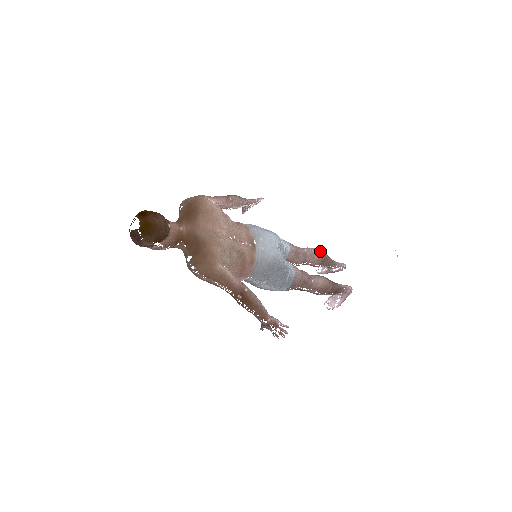
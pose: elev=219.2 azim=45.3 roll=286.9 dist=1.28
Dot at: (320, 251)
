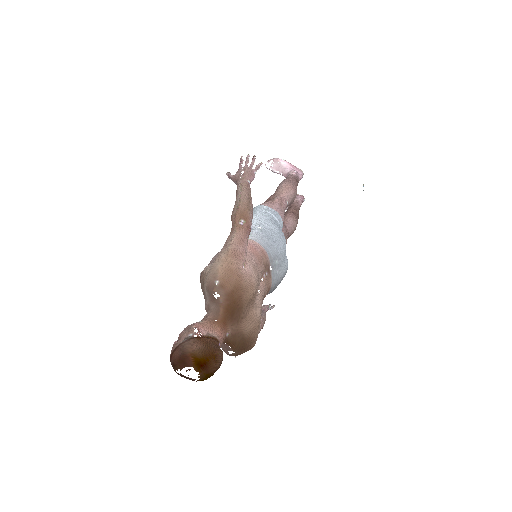
Dot at: (296, 190)
